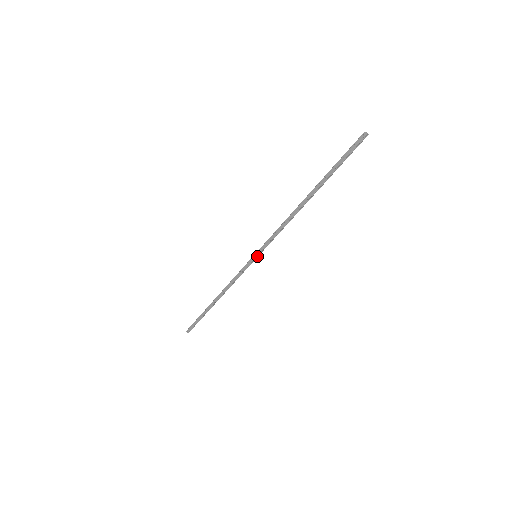
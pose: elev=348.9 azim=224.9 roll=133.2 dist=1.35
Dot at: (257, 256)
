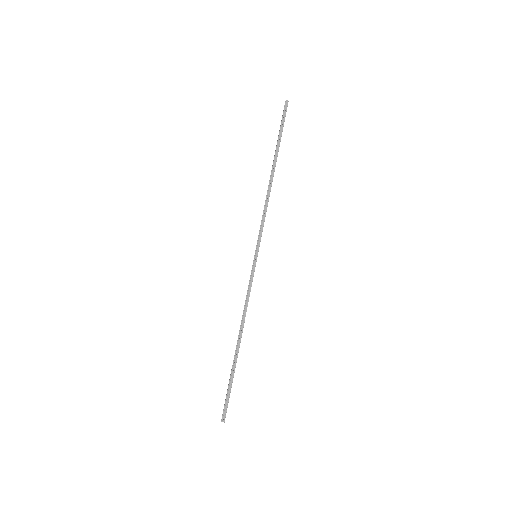
Dot at: (257, 255)
